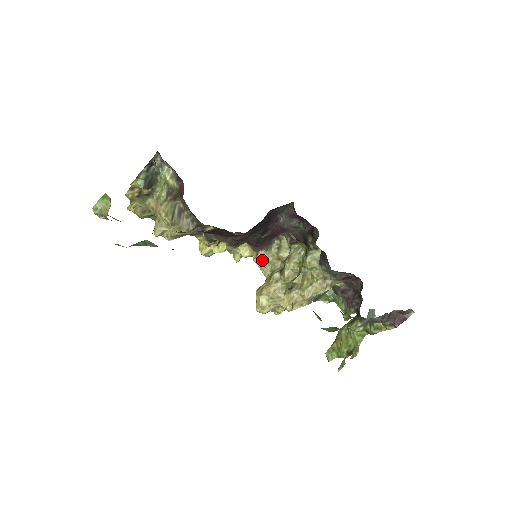
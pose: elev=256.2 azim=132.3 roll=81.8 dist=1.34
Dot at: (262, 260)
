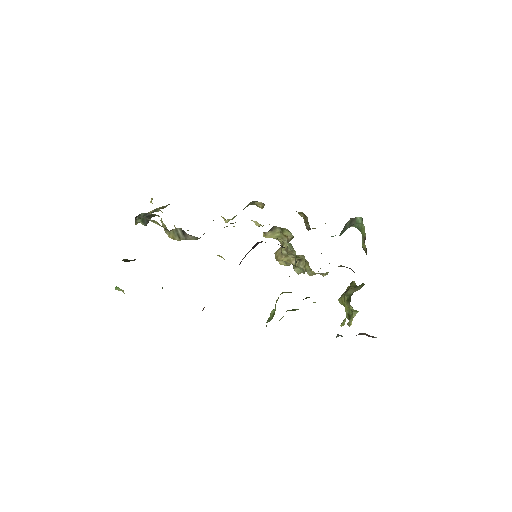
Dot at: (271, 236)
